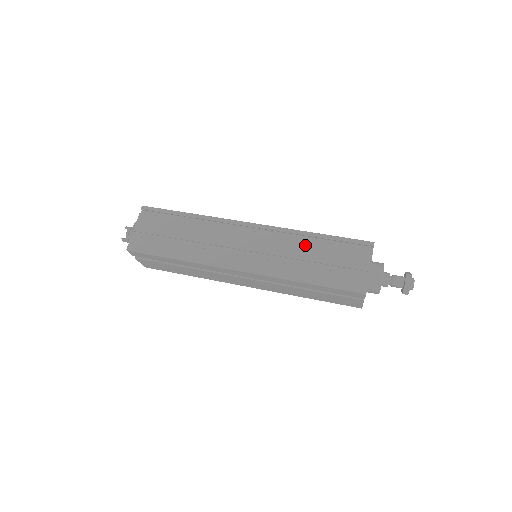
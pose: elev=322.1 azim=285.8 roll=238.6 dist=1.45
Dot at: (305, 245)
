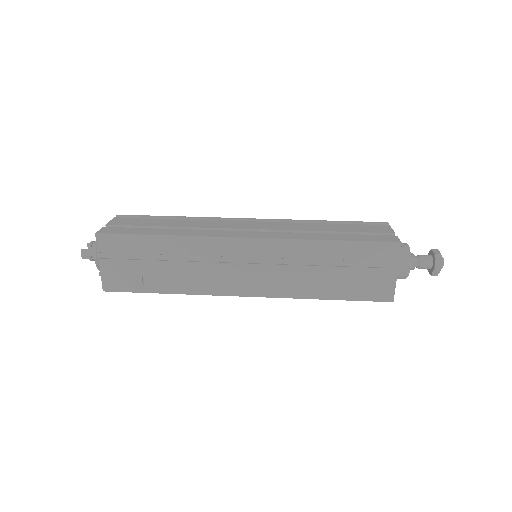
Dot at: (316, 225)
